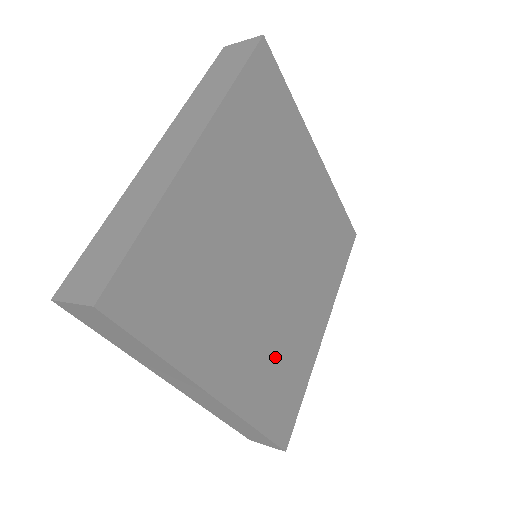
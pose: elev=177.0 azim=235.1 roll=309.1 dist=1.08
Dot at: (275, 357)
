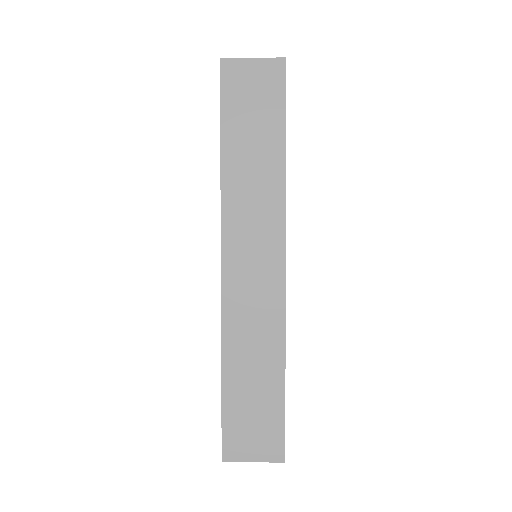
Dot at: occluded
